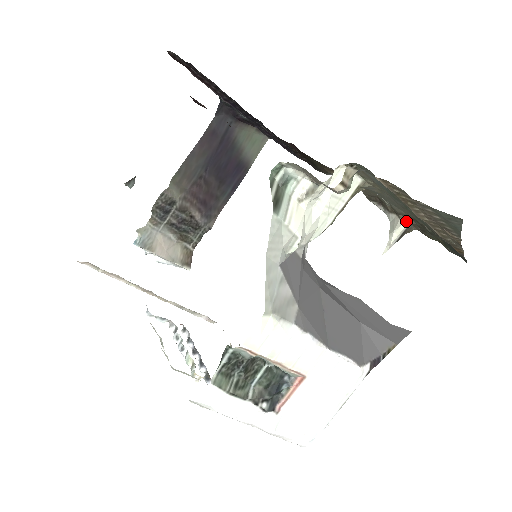
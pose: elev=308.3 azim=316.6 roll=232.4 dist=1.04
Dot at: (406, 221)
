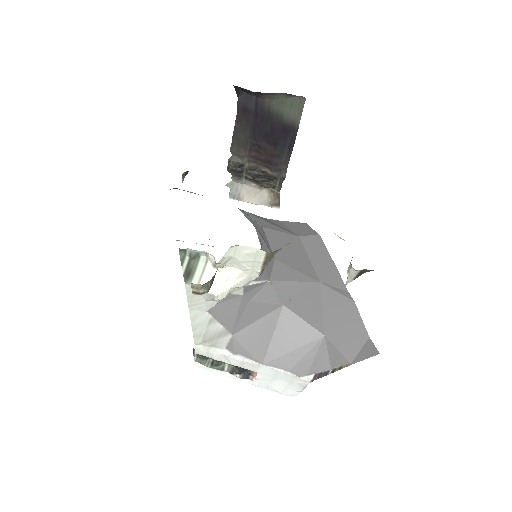
Dot at: (353, 268)
